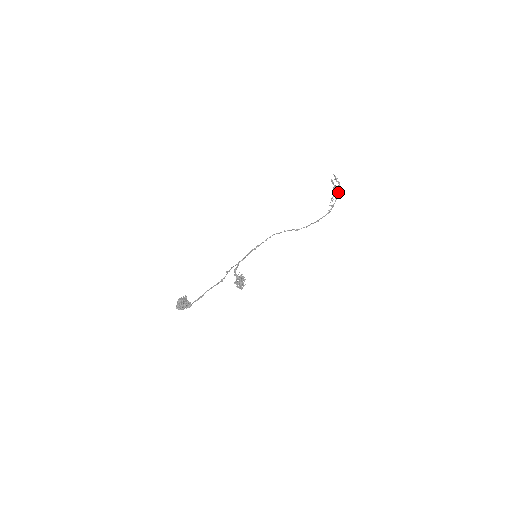
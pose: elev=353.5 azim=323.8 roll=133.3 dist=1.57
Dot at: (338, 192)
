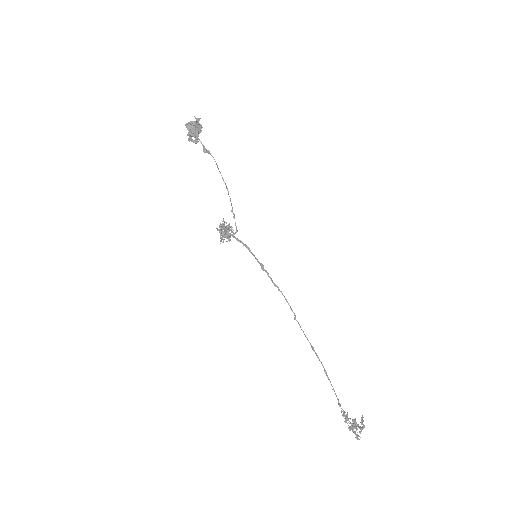
Dot at: (358, 427)
